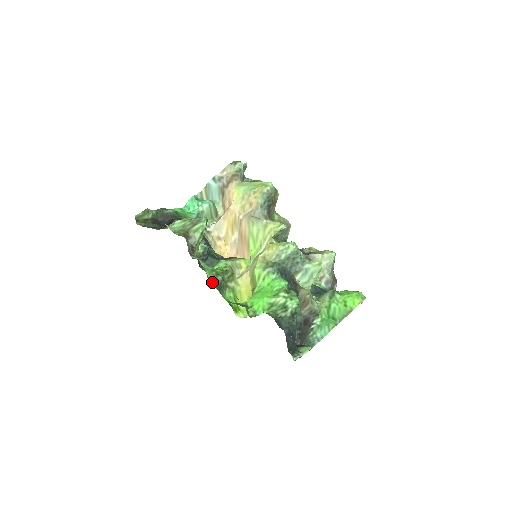
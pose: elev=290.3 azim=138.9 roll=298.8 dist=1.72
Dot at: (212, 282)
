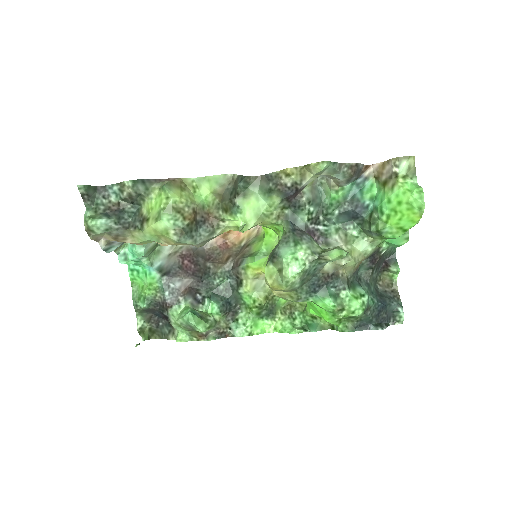
Dot at: (265, 322)
